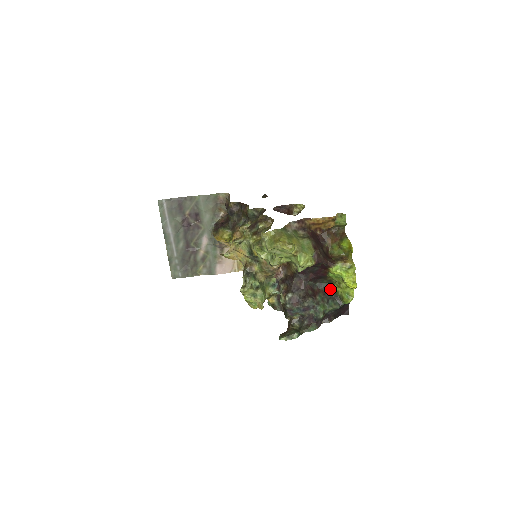
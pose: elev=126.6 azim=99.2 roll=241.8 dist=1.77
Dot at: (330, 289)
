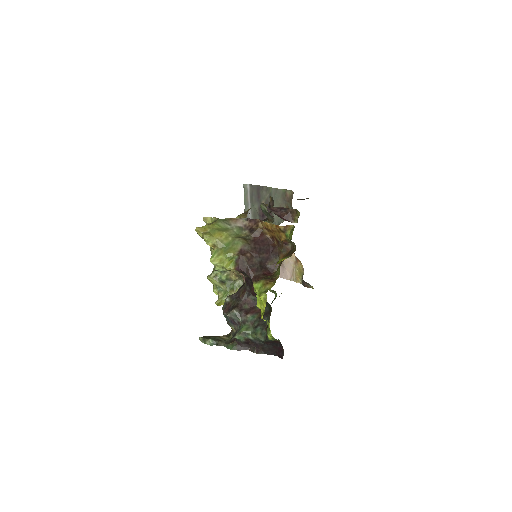
Dot at: (268, 315)
